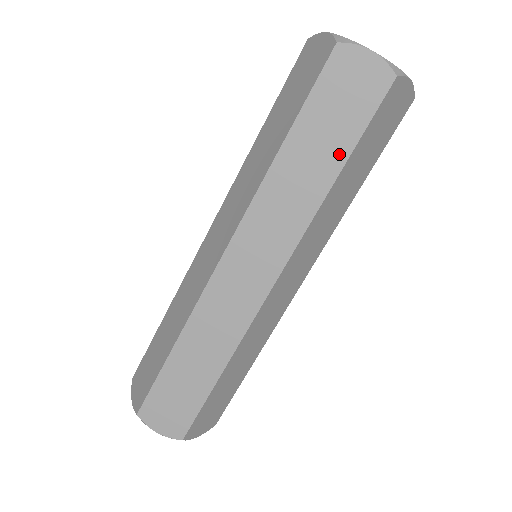
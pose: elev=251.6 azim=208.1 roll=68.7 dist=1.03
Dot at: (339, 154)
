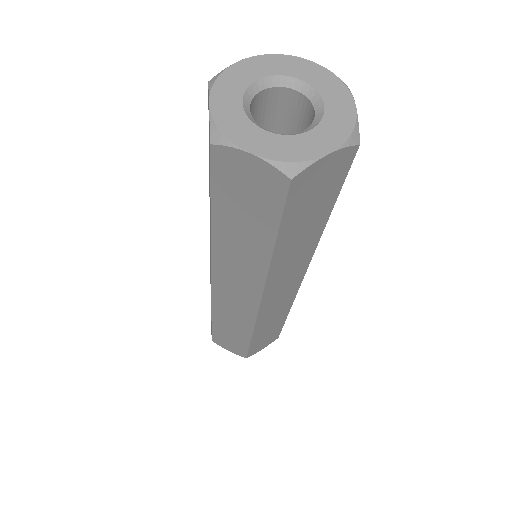
Dot at: (265, 236)
